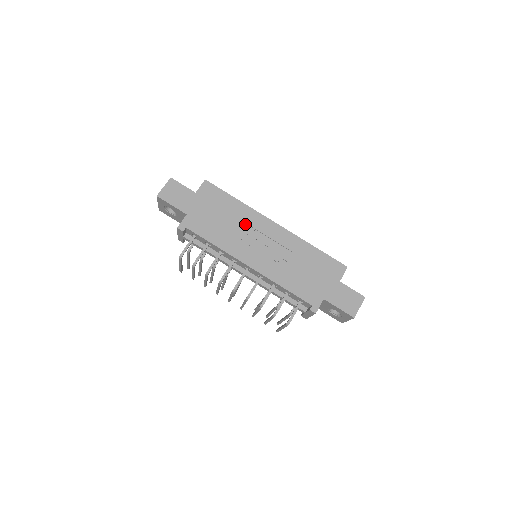
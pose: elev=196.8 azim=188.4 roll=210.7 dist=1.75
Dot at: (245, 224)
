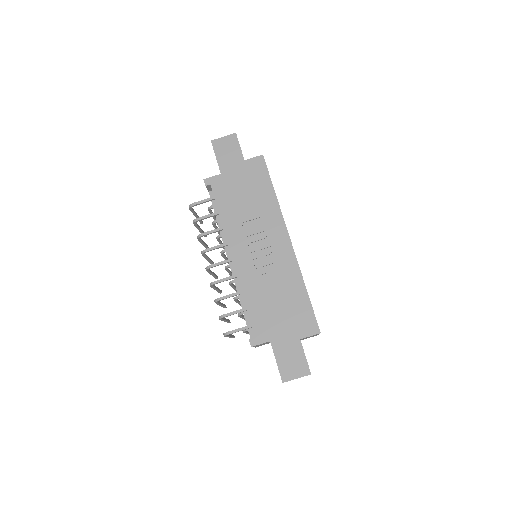
Dot at: (262, 219)
